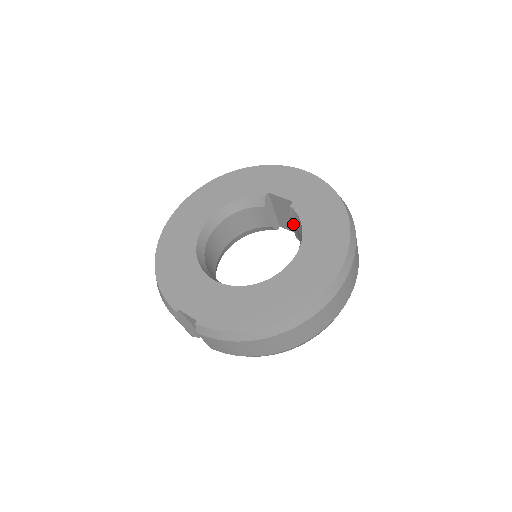
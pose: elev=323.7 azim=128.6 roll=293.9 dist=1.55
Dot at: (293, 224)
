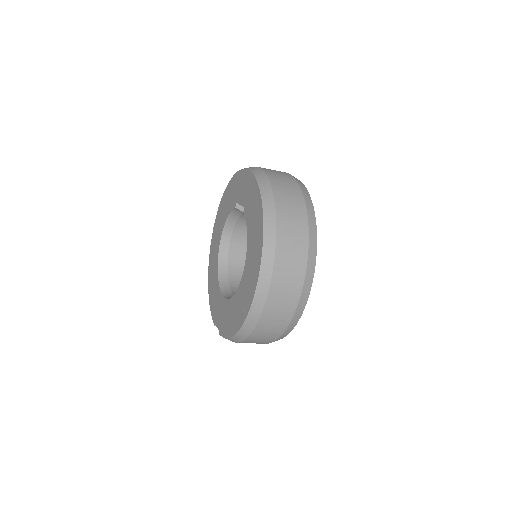
Dot at: occluded
